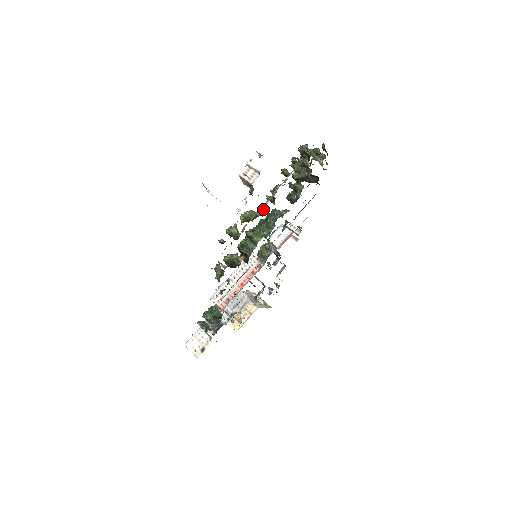
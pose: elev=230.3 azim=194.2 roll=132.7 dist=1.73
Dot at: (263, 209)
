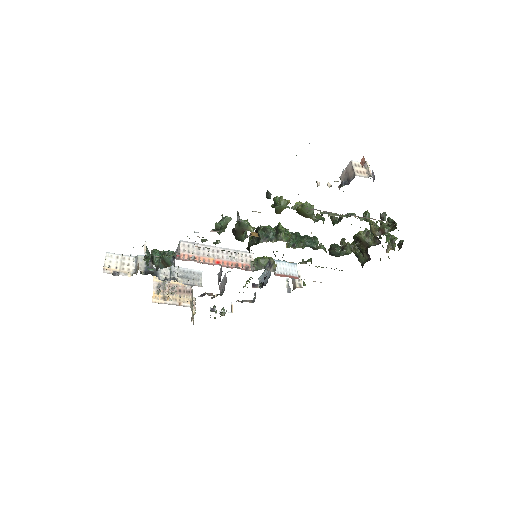
Dot at: (322, 217)
